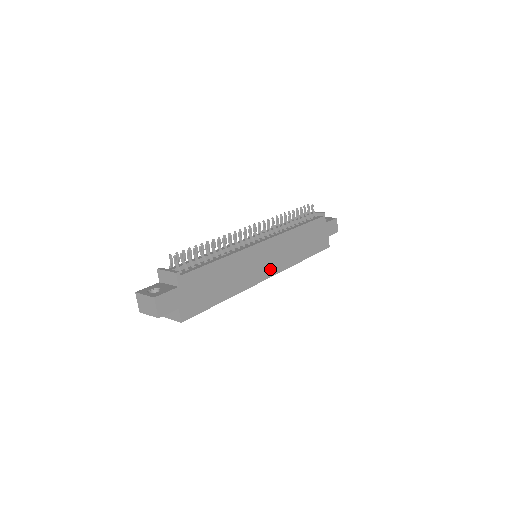
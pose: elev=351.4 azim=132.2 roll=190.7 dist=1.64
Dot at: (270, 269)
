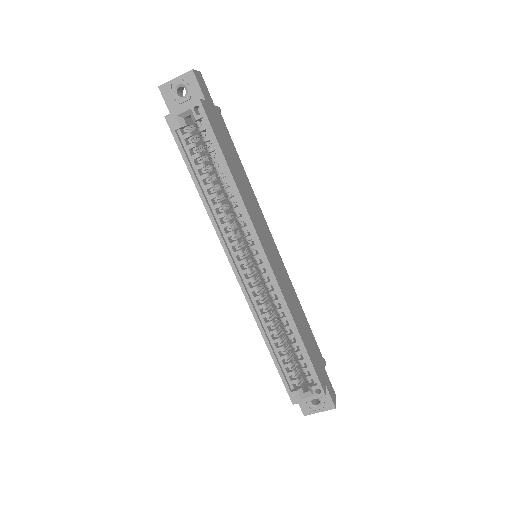
Dot at: (271, 261)
